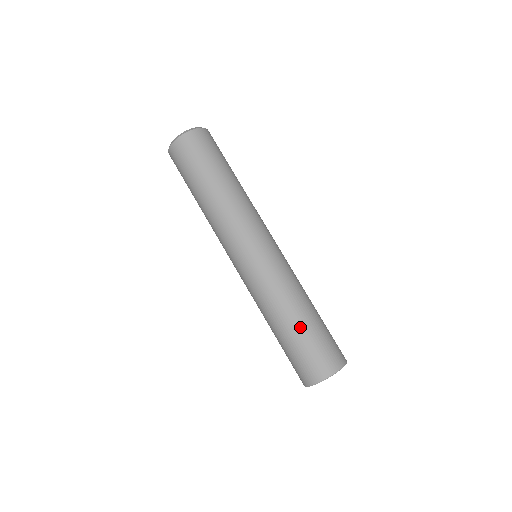
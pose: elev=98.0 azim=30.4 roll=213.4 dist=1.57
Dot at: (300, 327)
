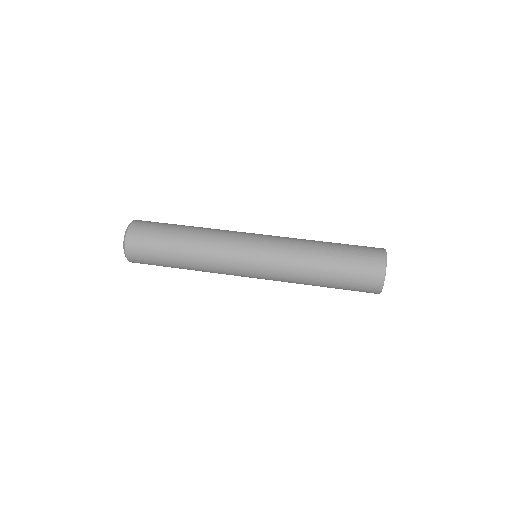
Dot at: (333, 263)
